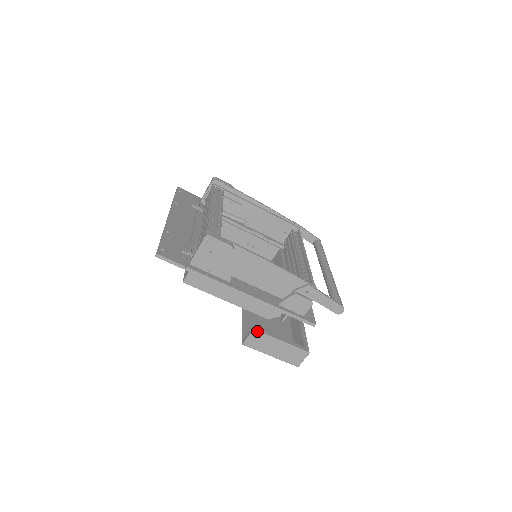
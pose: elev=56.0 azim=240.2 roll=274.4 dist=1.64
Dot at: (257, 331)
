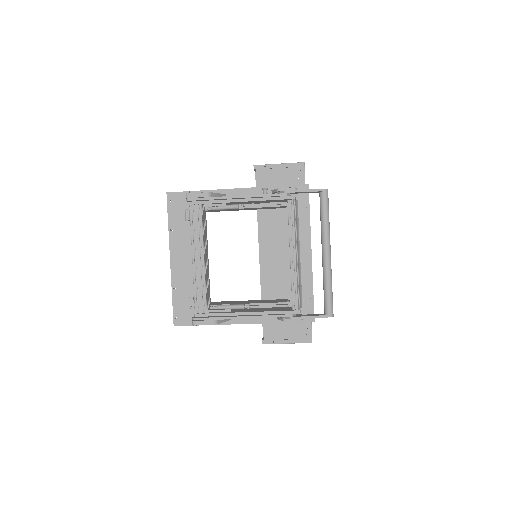
Dot at: occluded
